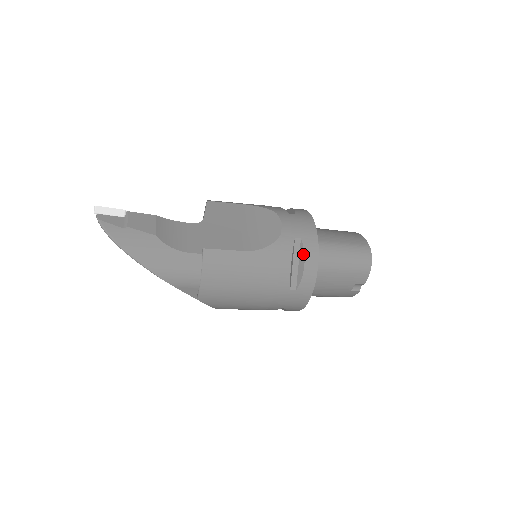
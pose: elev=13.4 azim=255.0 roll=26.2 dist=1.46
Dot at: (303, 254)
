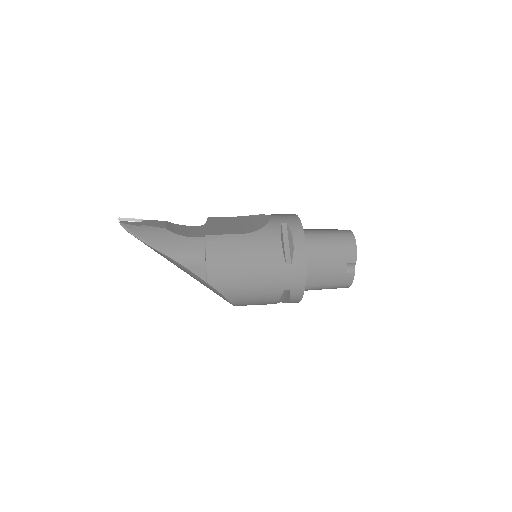
Dot at: (290, 233)
